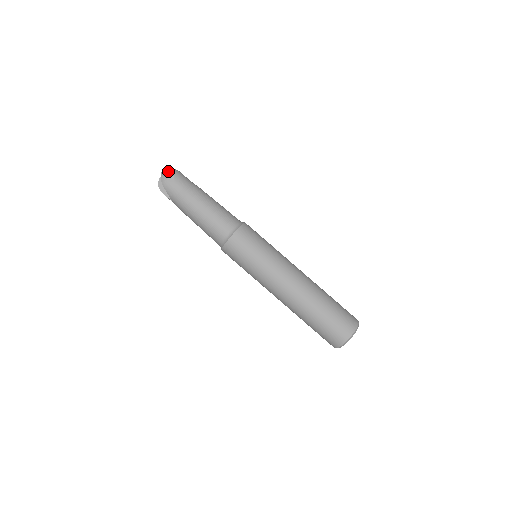
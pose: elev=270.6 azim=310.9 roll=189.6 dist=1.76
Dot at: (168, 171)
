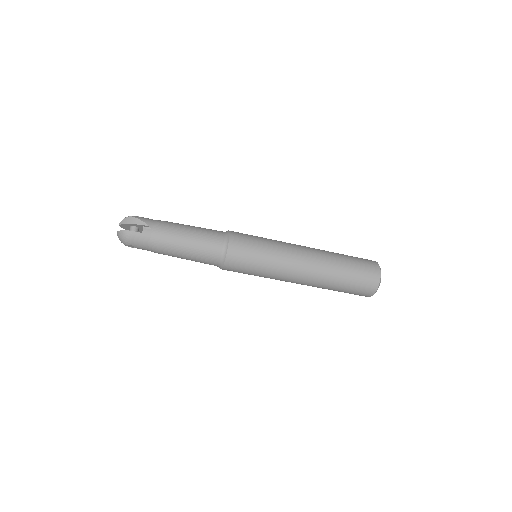
Dot at: (122, 241)
